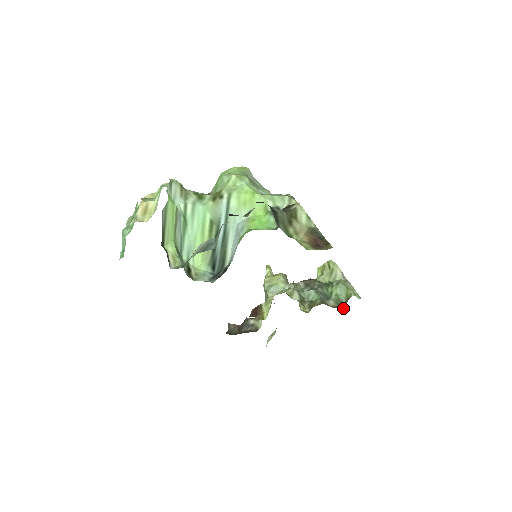
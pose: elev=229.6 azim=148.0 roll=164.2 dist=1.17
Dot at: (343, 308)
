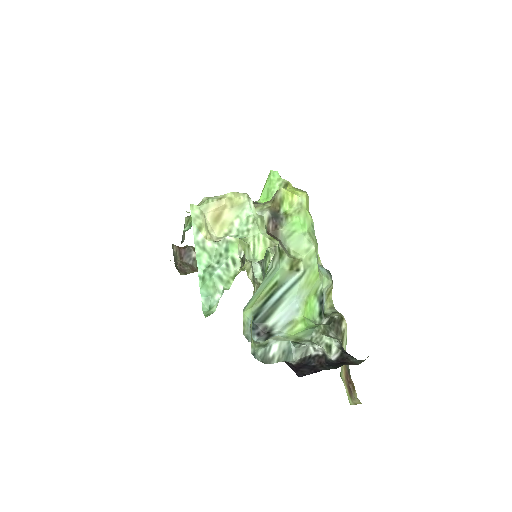
Dot at: occluded
